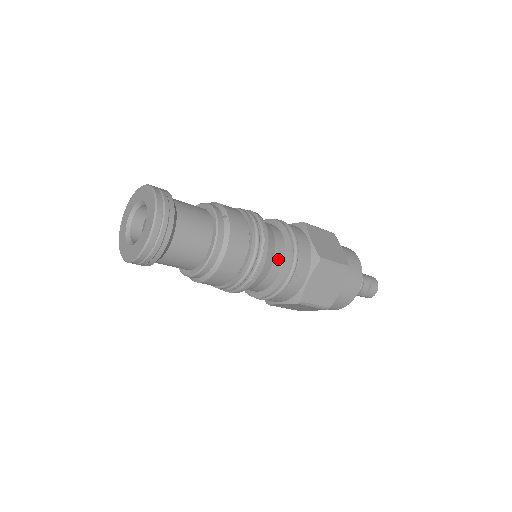
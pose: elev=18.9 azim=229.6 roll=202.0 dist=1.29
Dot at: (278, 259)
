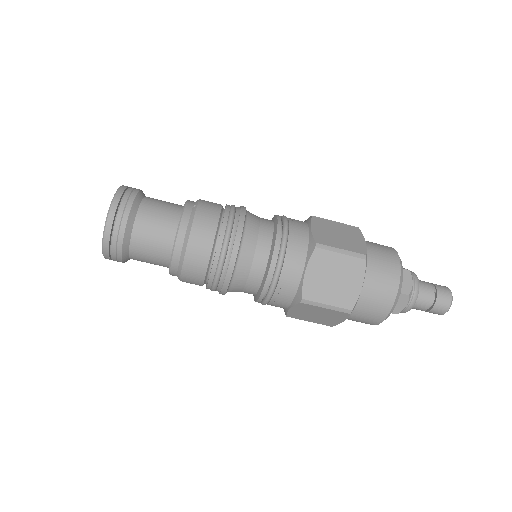
Dot at: (262, 248)
